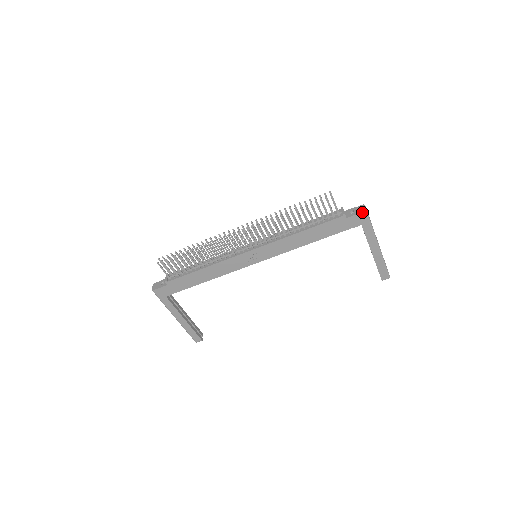
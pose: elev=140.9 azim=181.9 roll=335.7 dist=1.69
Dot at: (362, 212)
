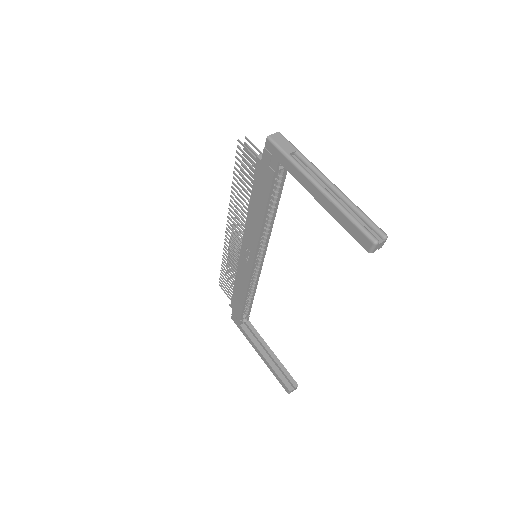
Dot at: (266, 142)
